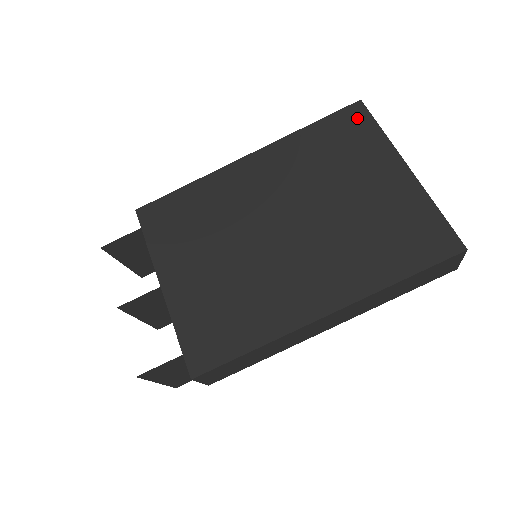
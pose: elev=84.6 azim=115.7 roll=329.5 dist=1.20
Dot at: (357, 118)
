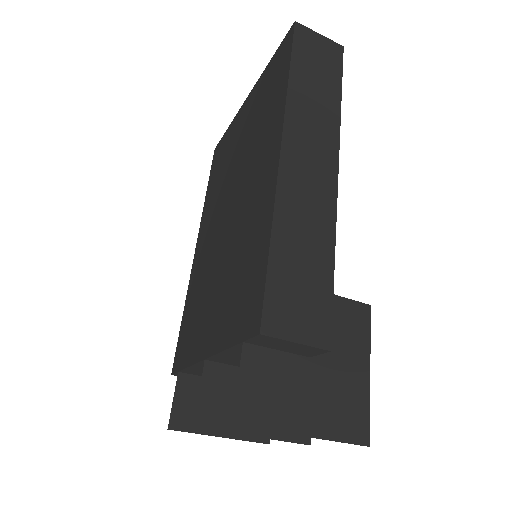
Dot at: (218, 150)
